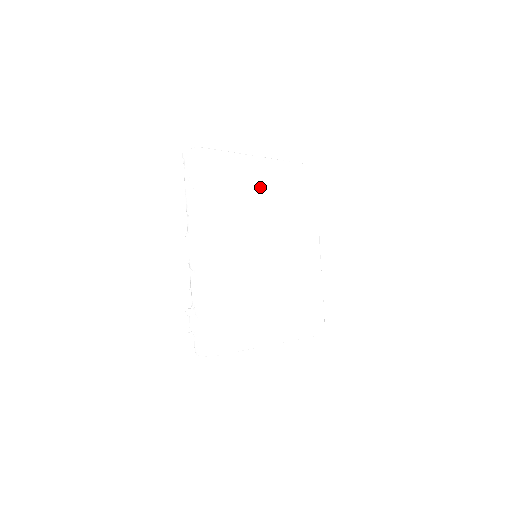
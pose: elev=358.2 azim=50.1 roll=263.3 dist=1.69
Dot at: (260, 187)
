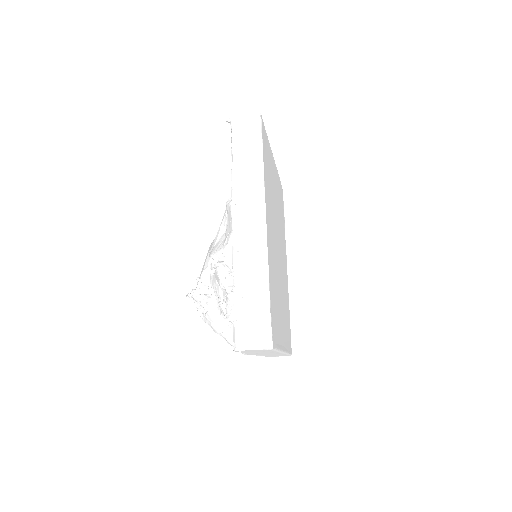
Dot at: (274, 184)
